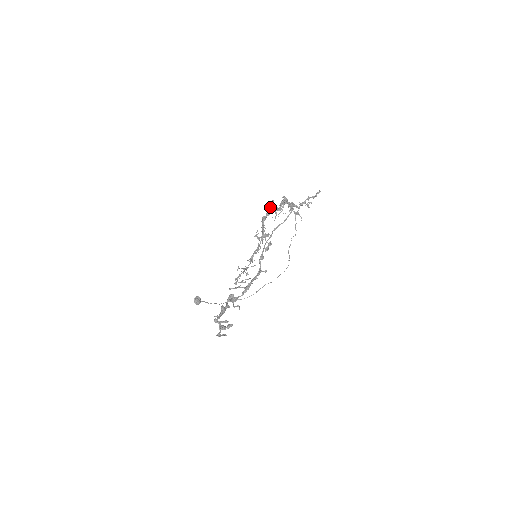
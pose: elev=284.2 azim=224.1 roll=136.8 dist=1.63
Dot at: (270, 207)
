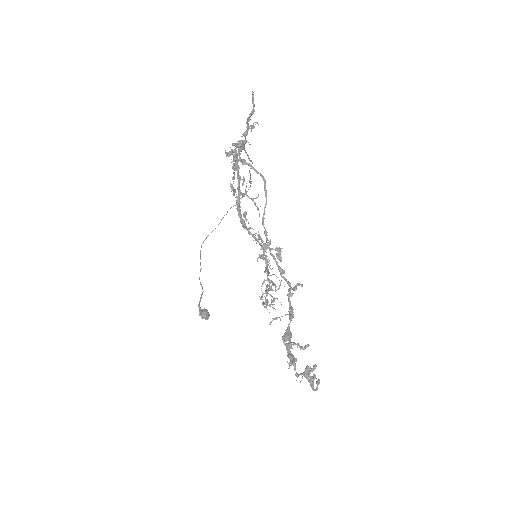
Dot at: (233, 195)
